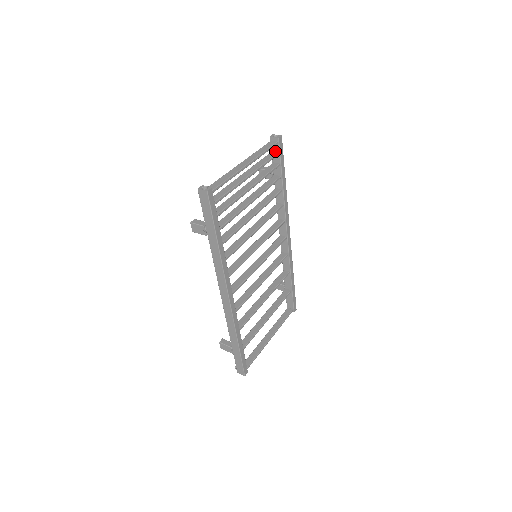
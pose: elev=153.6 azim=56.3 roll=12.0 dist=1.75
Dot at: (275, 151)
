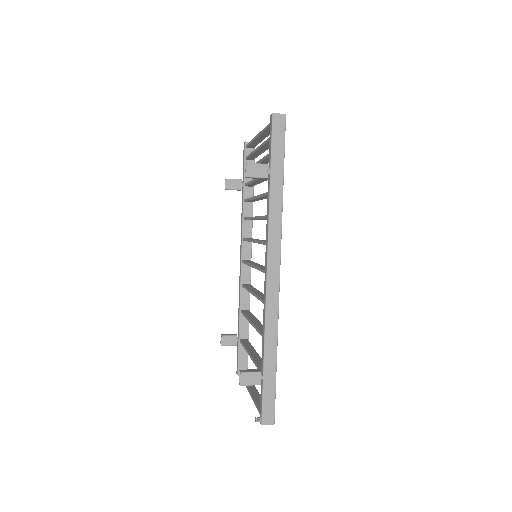
Dot at: occluded
